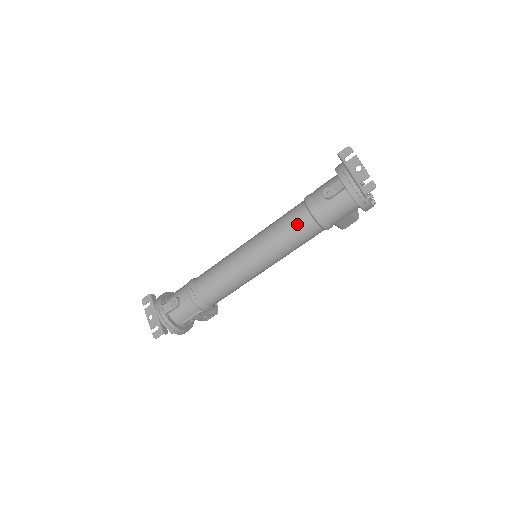
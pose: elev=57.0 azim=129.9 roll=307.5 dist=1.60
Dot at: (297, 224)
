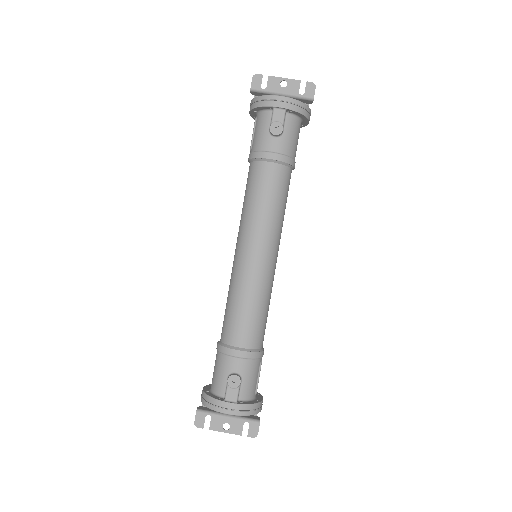
Dot at: (275, 183)
